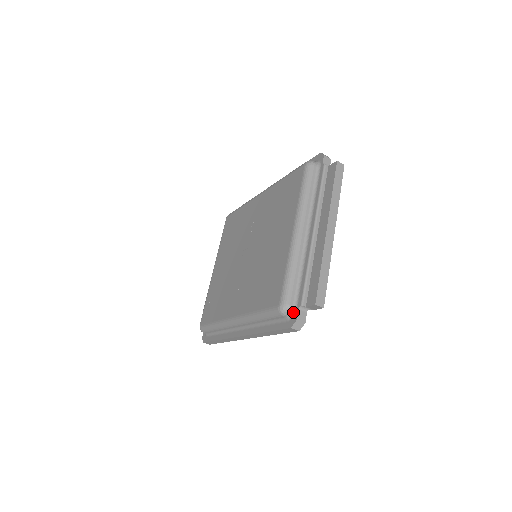
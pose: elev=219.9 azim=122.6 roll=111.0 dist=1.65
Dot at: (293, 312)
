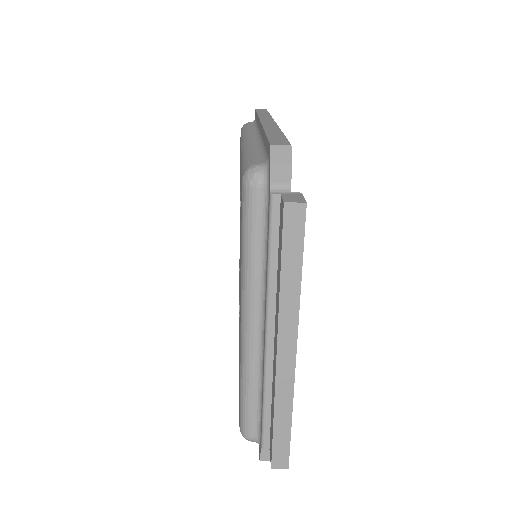
Dot at: (258, 443)
